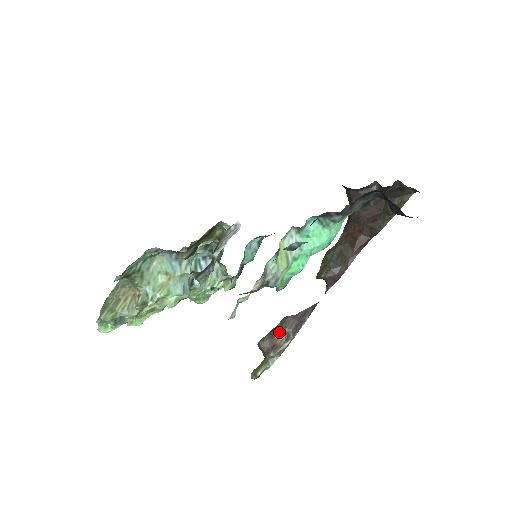
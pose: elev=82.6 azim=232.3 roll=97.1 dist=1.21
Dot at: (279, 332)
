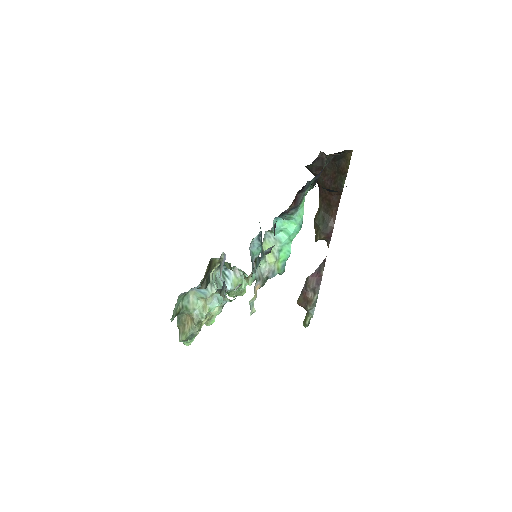
Dot at: (307, 290)
